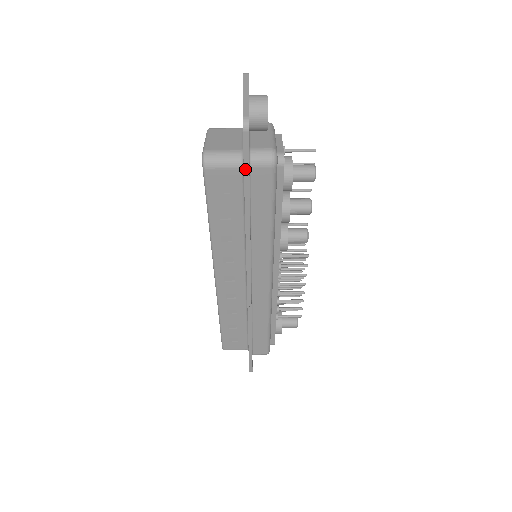
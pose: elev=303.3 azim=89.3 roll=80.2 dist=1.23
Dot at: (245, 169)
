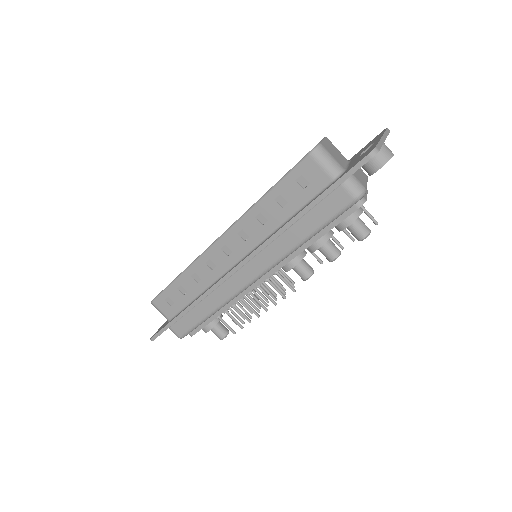
Dot at: (338, 181)
